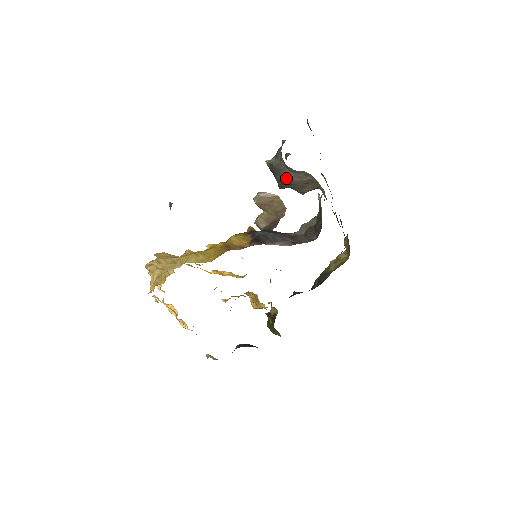
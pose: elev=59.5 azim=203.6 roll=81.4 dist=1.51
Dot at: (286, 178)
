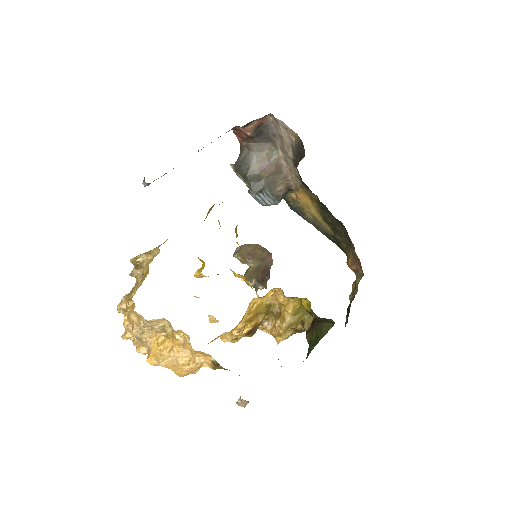
Dot at: (254, 167)
